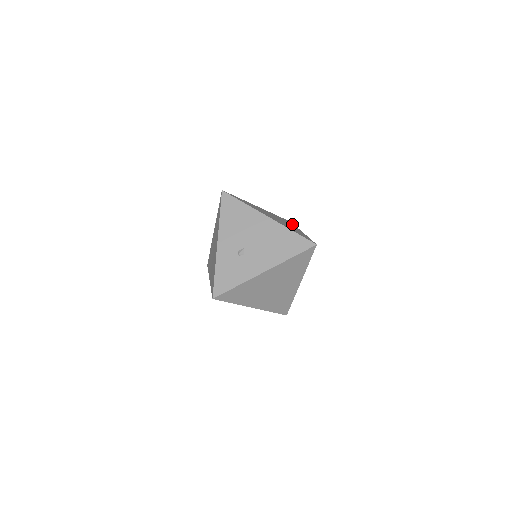
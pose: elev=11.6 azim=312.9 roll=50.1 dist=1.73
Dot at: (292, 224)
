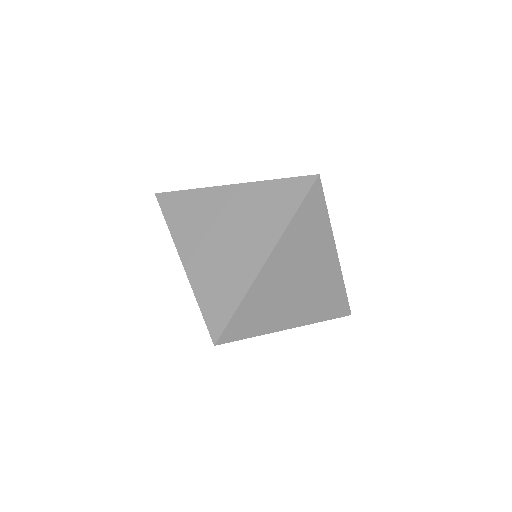
Dot at: occluded
